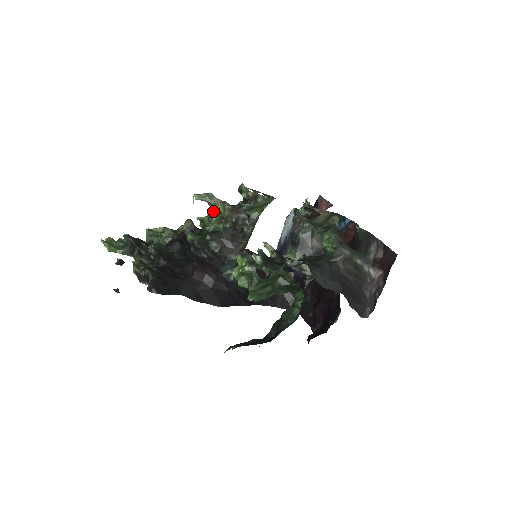
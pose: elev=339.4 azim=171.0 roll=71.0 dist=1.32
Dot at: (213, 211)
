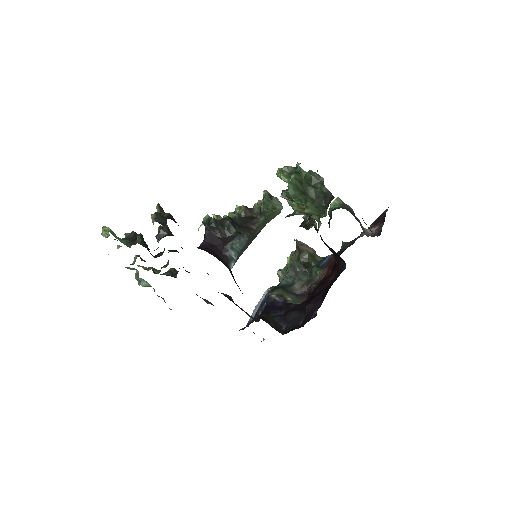
Dot at: occluded
